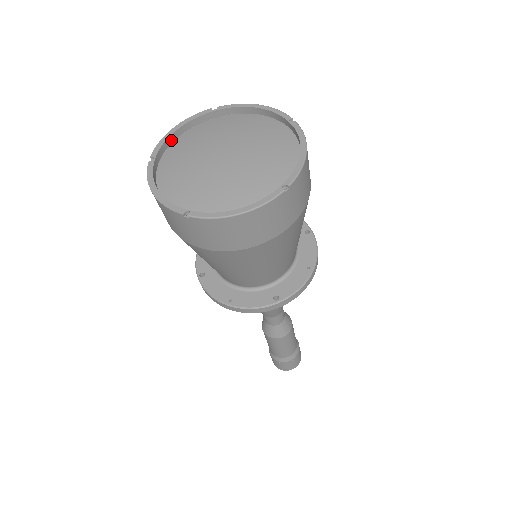
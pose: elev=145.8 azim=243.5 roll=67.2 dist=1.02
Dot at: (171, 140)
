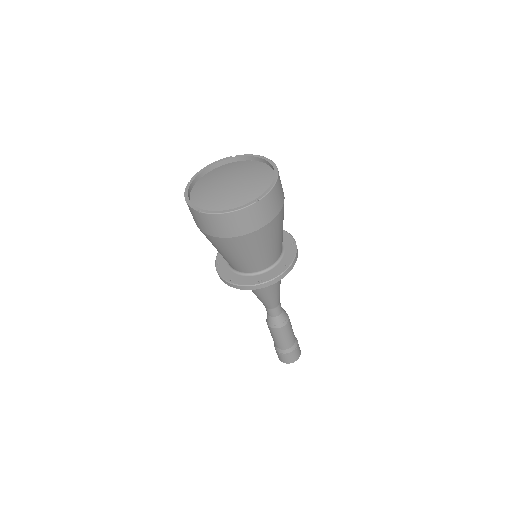
Dot at: (205, 172)
